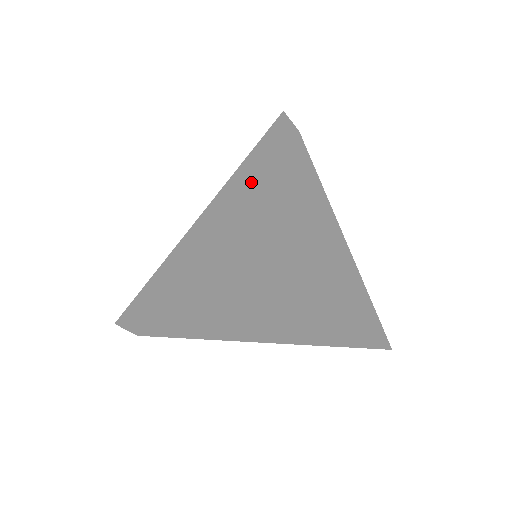
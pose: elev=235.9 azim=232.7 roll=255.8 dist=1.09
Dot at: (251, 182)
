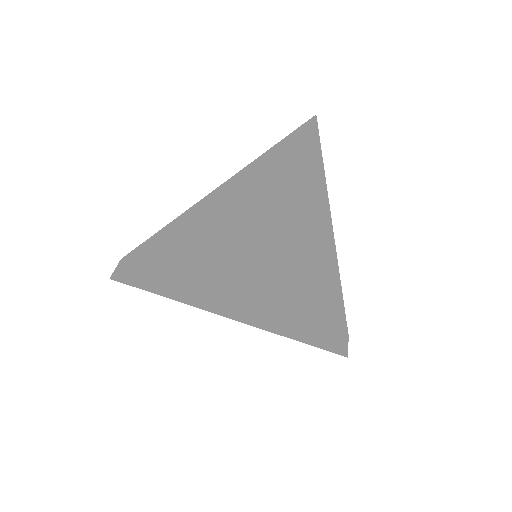
Dot at: (262, 219)
